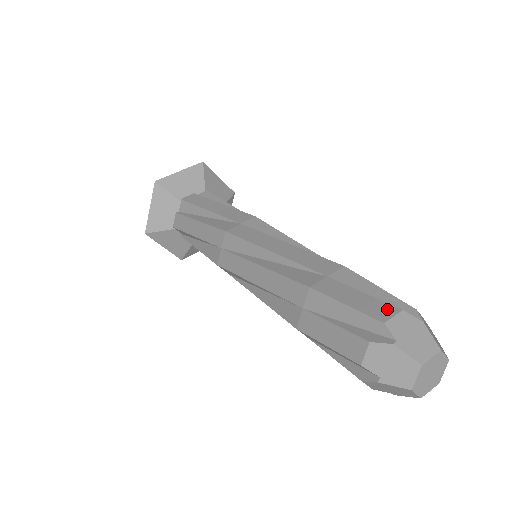
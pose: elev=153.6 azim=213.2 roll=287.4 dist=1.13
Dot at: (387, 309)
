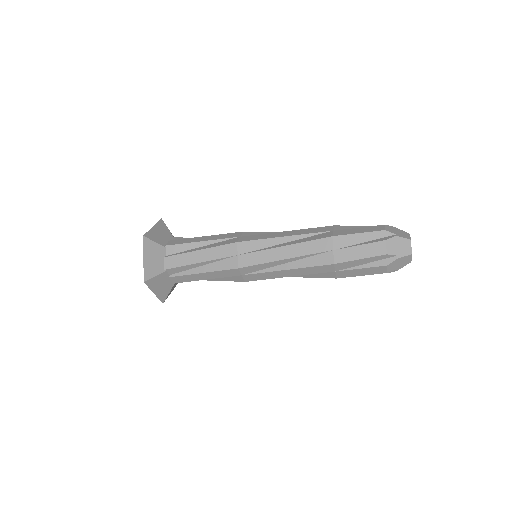
Dot at: (379, 227)
